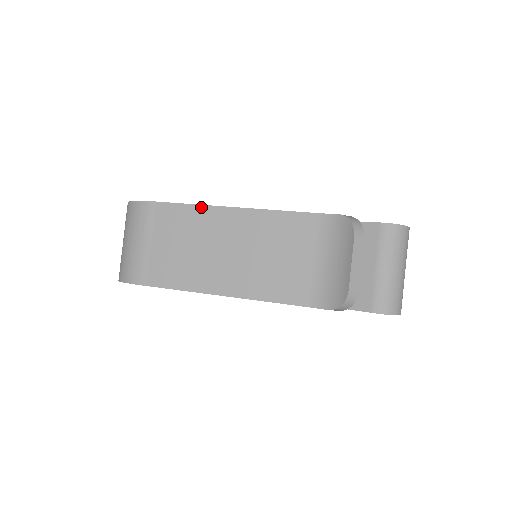
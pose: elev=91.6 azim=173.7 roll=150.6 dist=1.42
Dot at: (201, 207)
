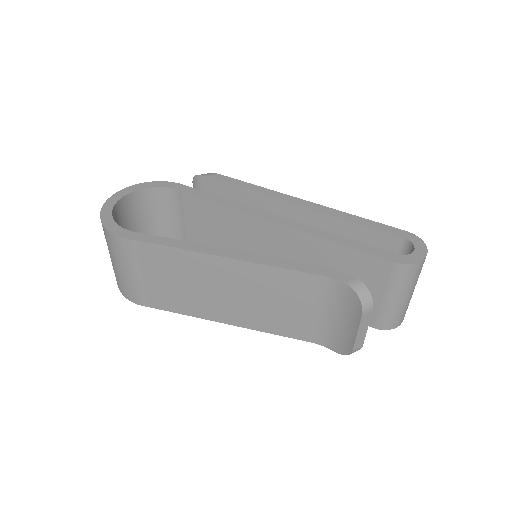
Dot at: (189, 253)
